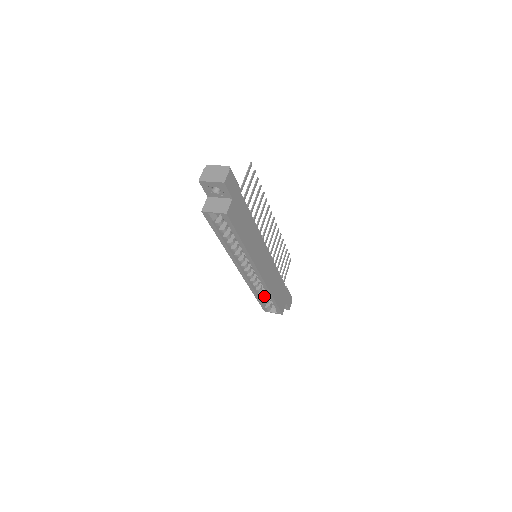
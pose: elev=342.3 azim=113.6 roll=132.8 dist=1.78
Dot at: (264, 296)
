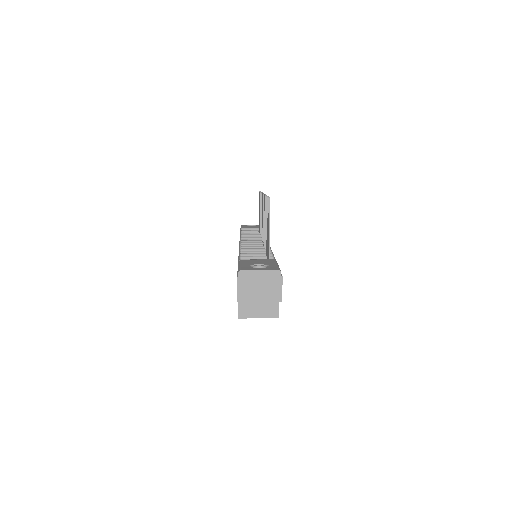
Dot at: occluded
